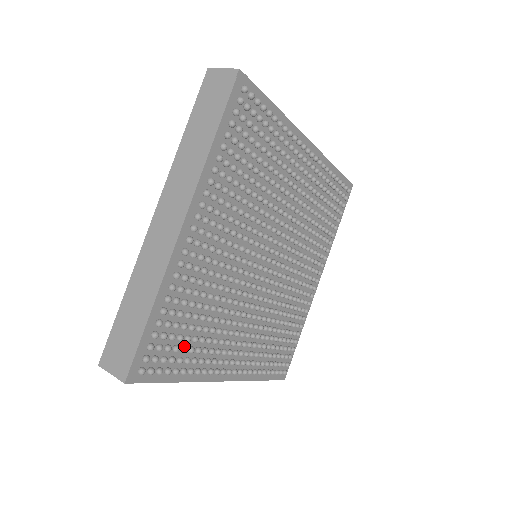
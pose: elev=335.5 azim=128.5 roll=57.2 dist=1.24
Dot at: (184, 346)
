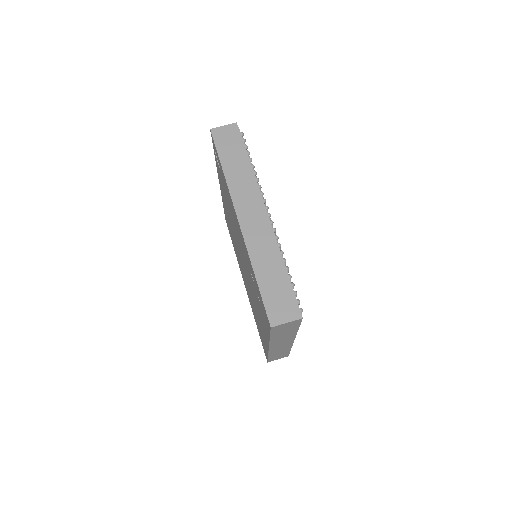
Dot at: occluded
